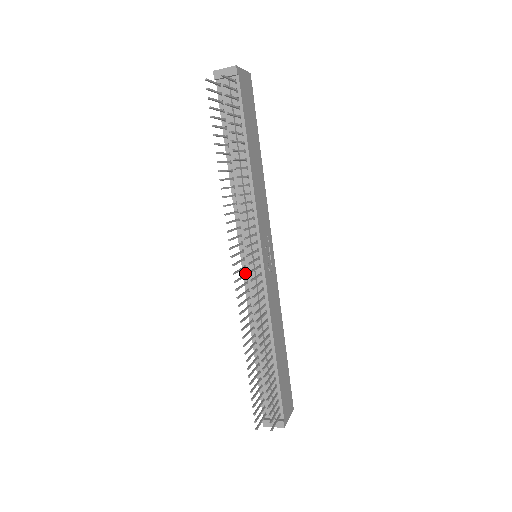
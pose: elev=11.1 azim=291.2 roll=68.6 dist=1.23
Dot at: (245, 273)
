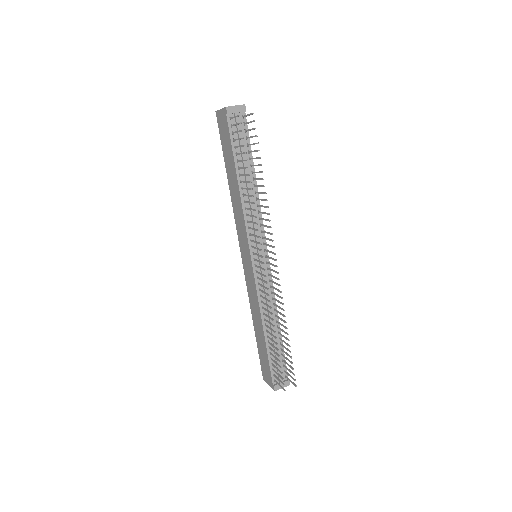
Dot at: (255, 271)
